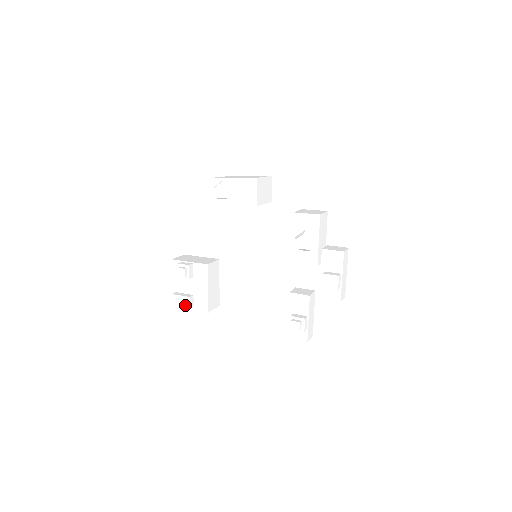
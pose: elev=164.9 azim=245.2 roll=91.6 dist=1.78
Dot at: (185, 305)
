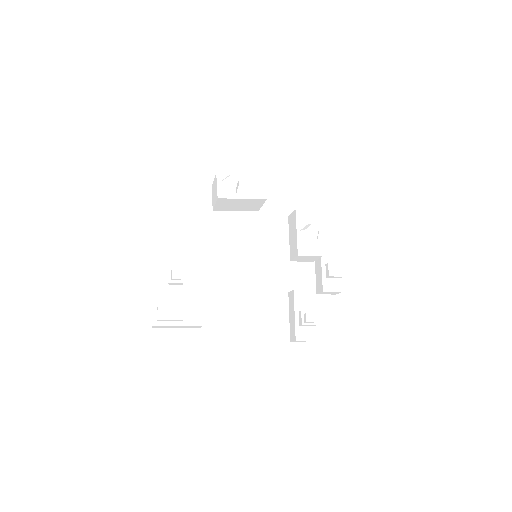
Dot at: (176, 317)
